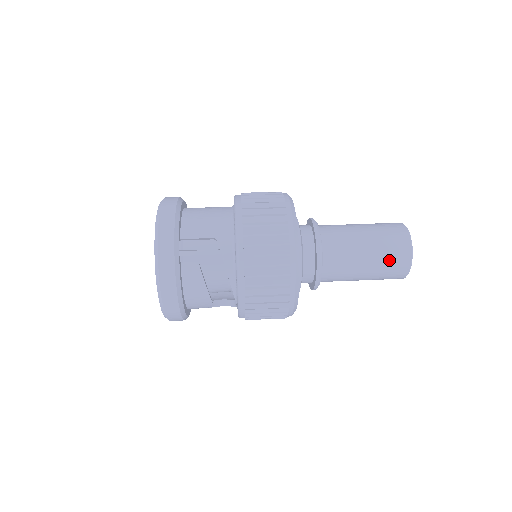
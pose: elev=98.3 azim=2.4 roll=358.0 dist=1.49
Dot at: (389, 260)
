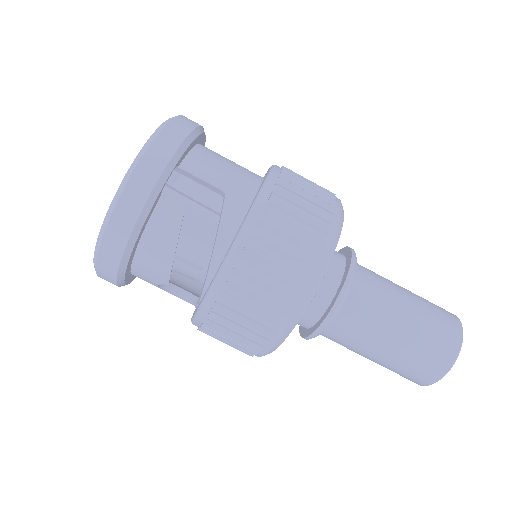
Dot at: (425, 350)
